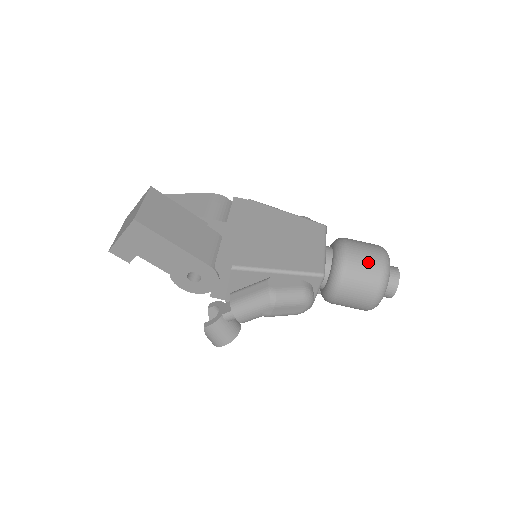
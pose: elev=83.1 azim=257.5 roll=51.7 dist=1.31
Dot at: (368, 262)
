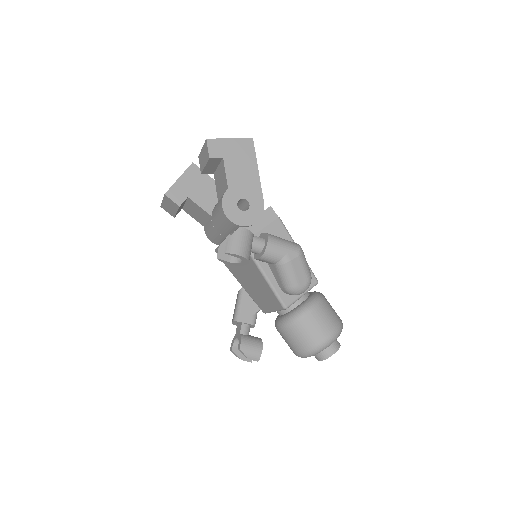
Dot at: occluded
